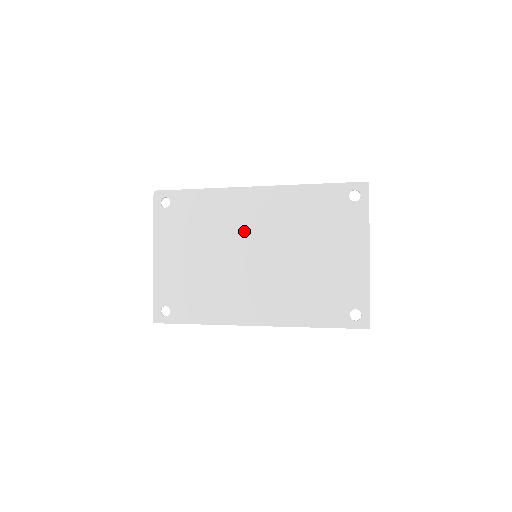
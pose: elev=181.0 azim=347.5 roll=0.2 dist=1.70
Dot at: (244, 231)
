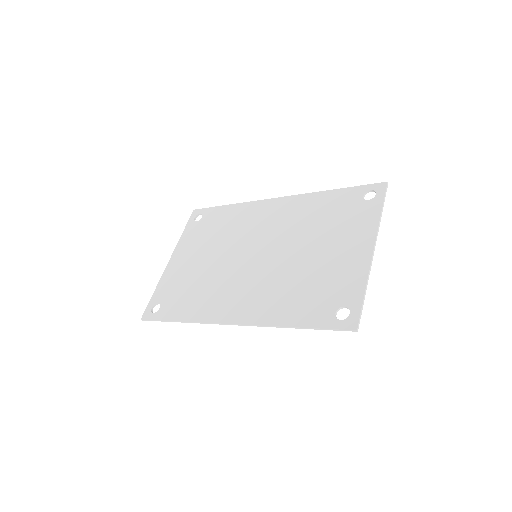
Dot at: (253, 234)
